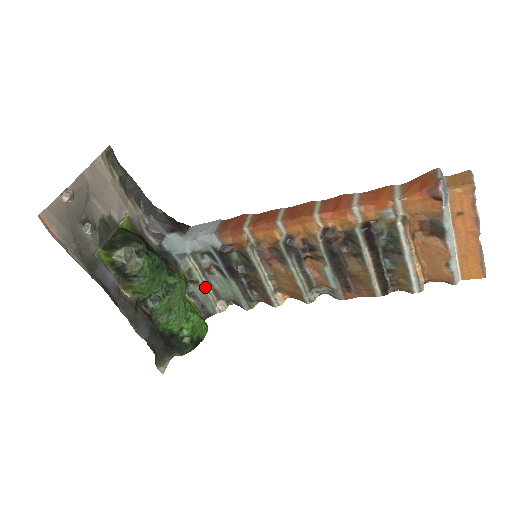
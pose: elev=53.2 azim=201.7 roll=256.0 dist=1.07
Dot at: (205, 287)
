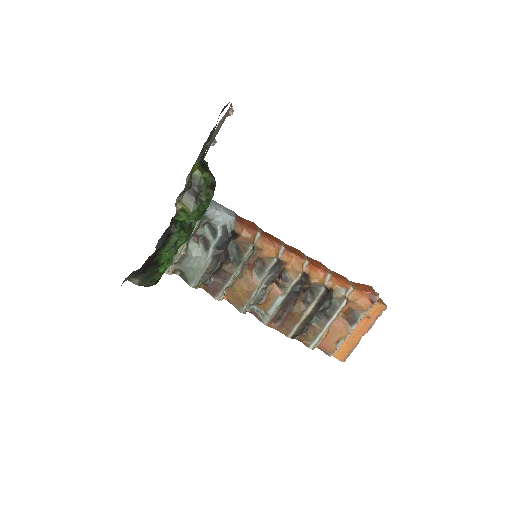
Dot at: (182, 247)
